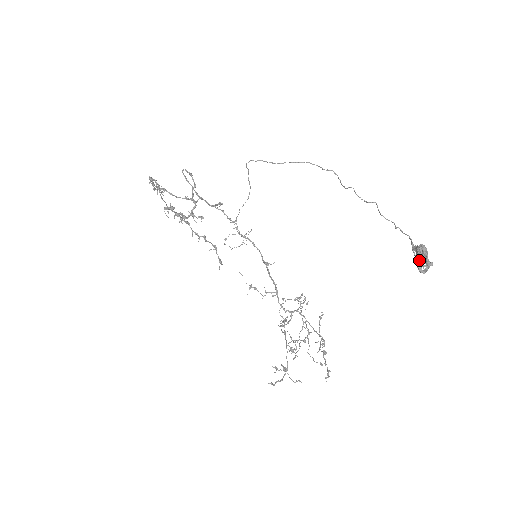
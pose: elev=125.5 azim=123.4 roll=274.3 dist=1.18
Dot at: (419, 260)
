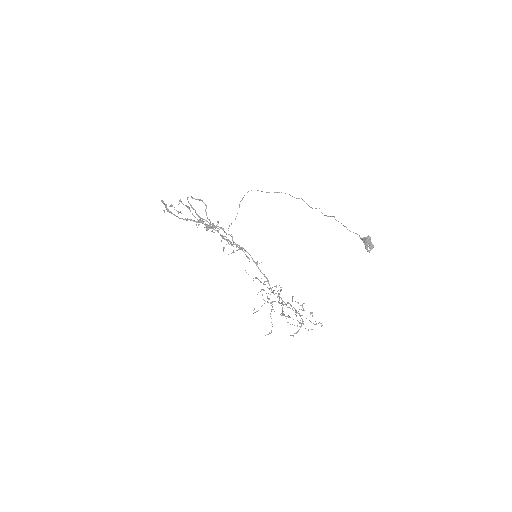
Dot at: (367, 245)
